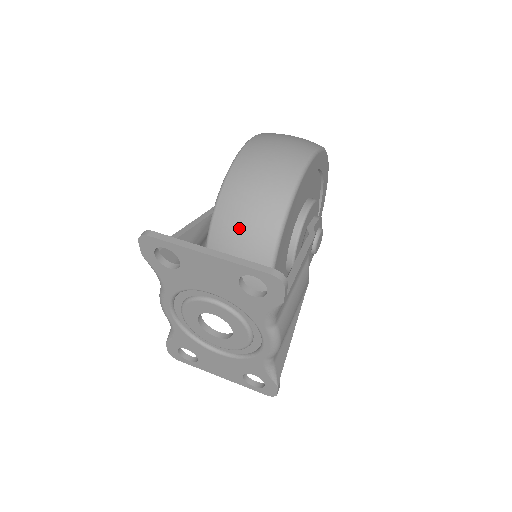
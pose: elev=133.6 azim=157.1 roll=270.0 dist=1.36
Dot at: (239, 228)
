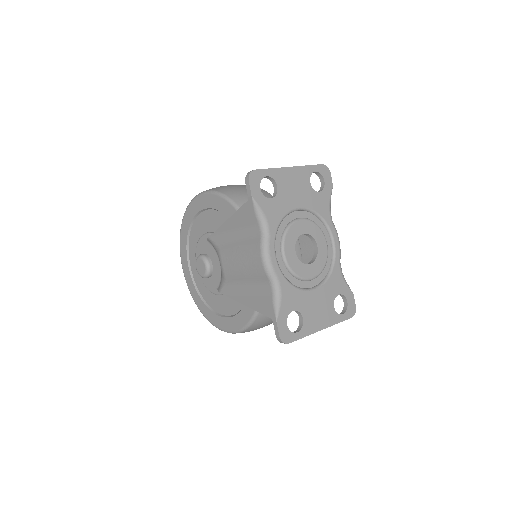
Dot at: occluded
